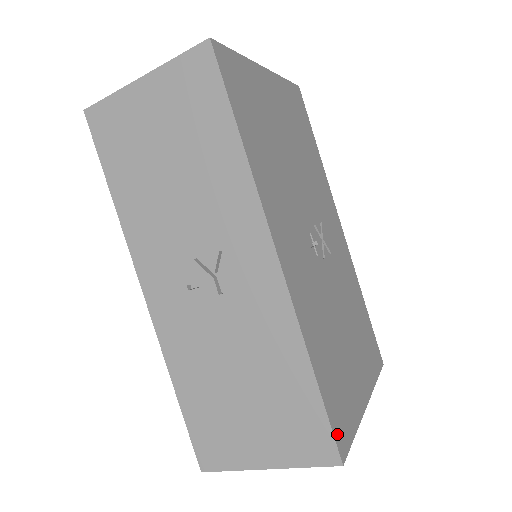
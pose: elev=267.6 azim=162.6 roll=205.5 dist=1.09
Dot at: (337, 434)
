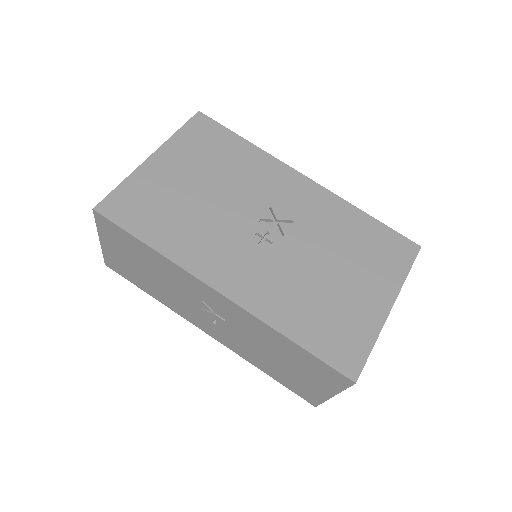
Dot at: (340, 365)
